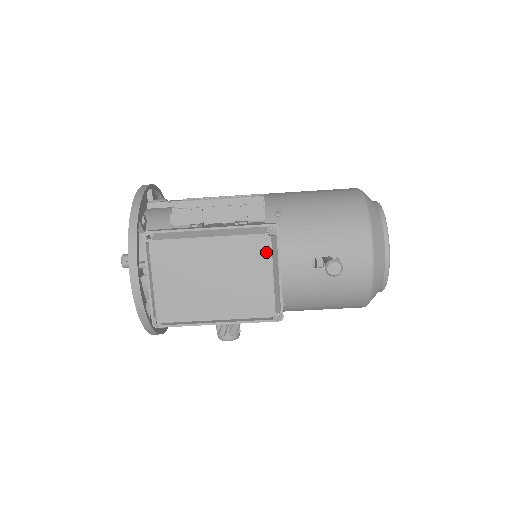
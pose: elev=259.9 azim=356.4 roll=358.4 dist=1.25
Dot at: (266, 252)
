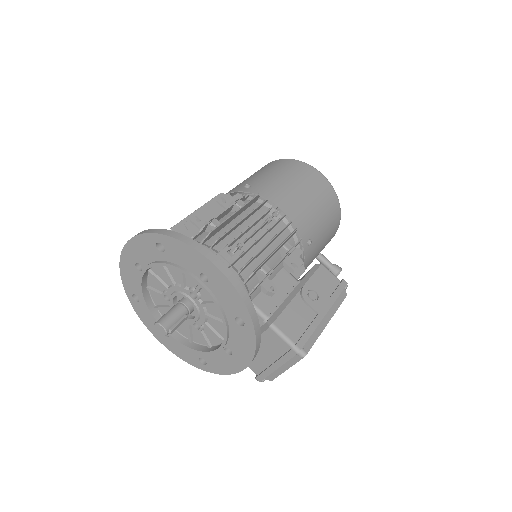
Dot at: occluded
